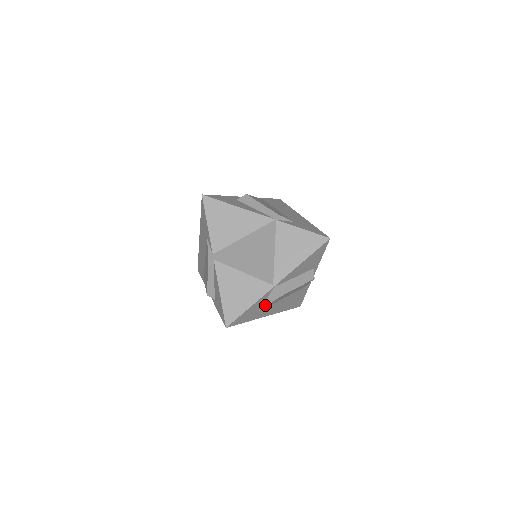
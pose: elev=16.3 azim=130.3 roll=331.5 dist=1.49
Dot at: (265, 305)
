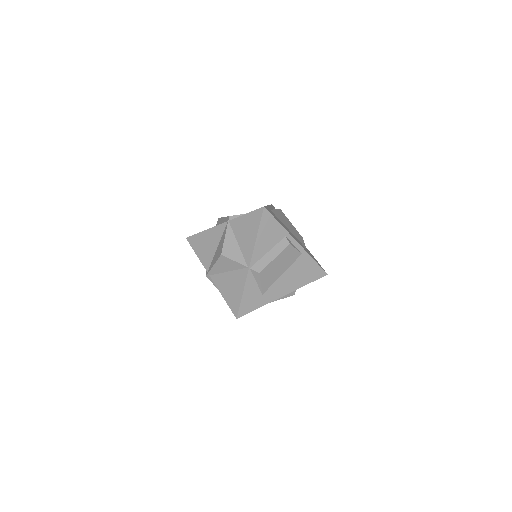
Dot at: (260, 286)
